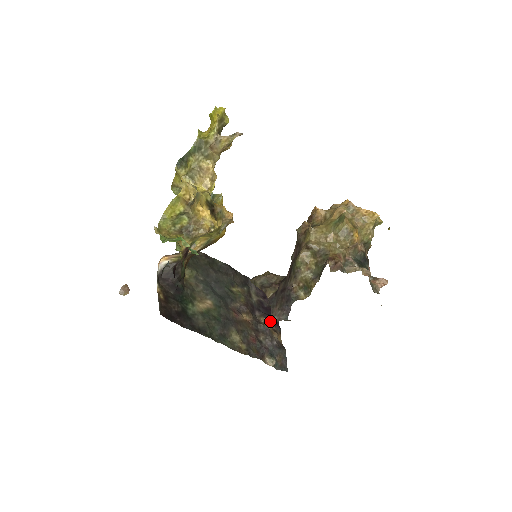
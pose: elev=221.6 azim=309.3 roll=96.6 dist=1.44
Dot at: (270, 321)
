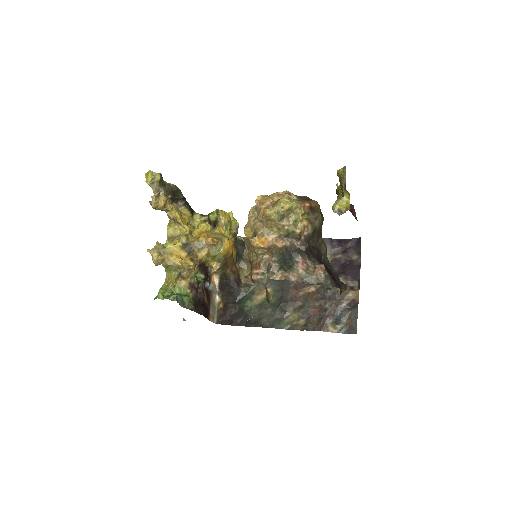
Dot at: (344, 280)
